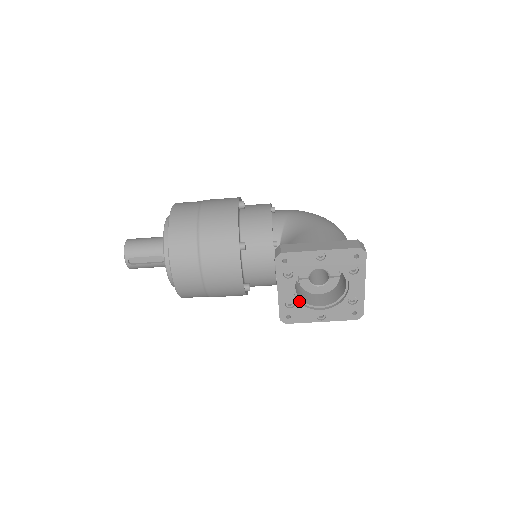
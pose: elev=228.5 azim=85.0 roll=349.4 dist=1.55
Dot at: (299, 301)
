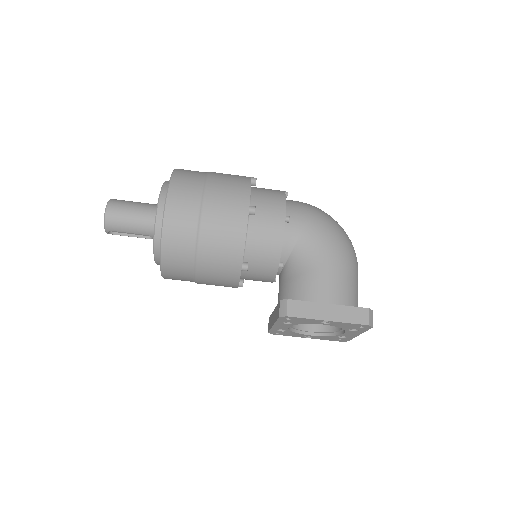
Dot at: (291, 329)
